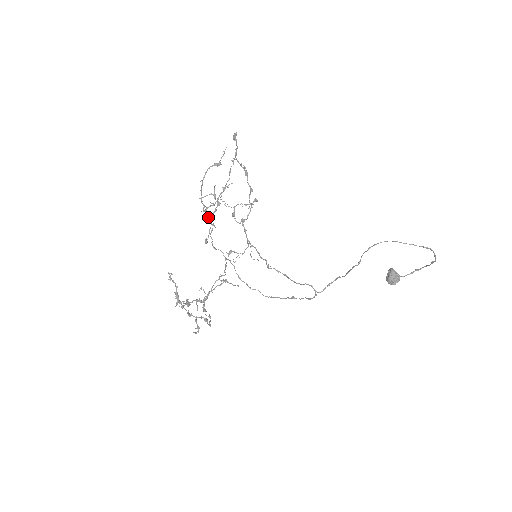
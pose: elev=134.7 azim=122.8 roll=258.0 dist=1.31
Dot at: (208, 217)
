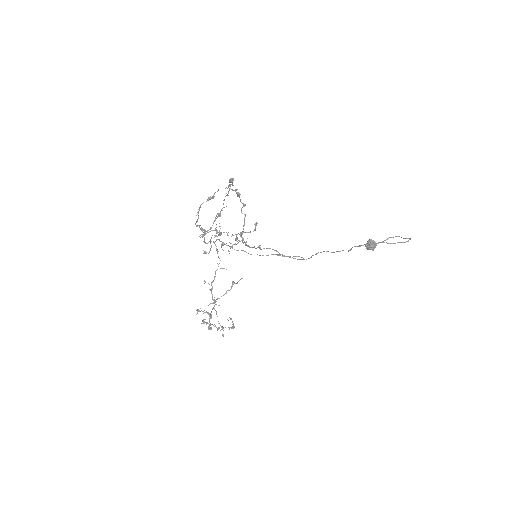
Dot at: (201, 230)
